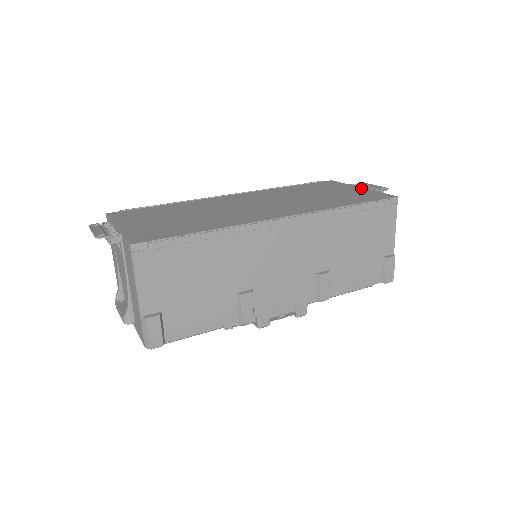
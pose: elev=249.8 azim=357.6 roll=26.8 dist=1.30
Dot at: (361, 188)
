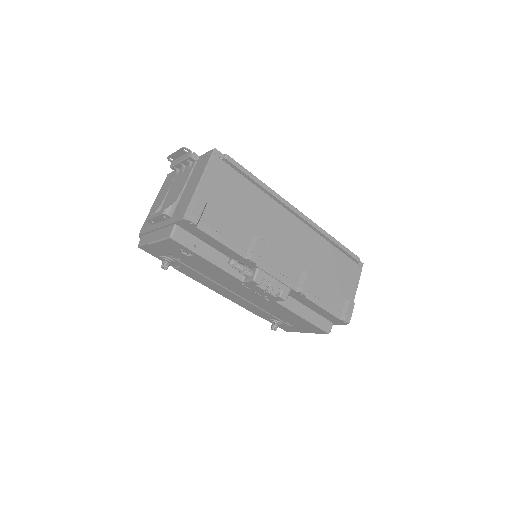
Dot at: occluded
